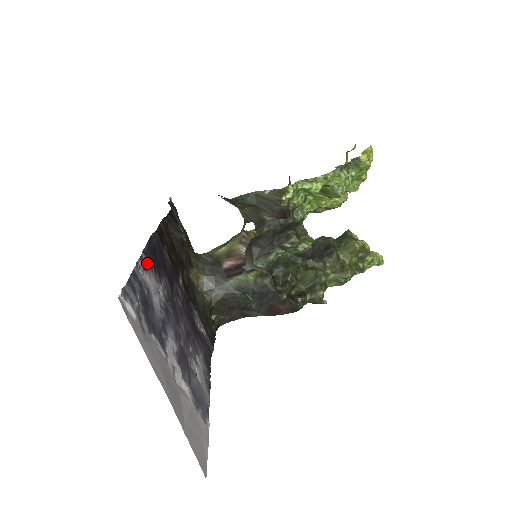
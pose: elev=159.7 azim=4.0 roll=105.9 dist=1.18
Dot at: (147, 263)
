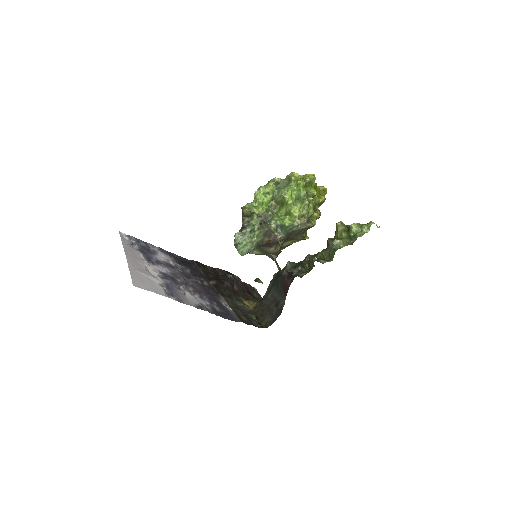
Dot at: (167, 253)
